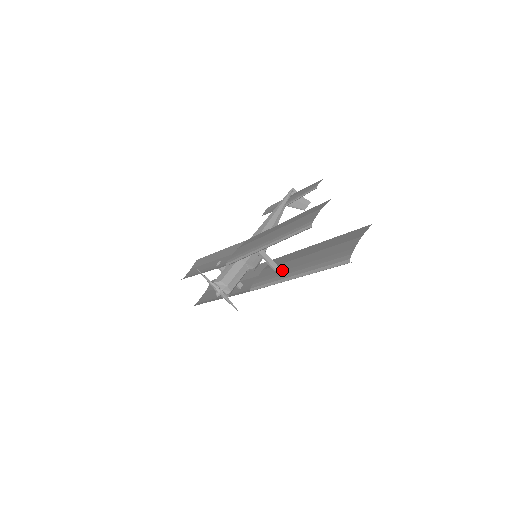
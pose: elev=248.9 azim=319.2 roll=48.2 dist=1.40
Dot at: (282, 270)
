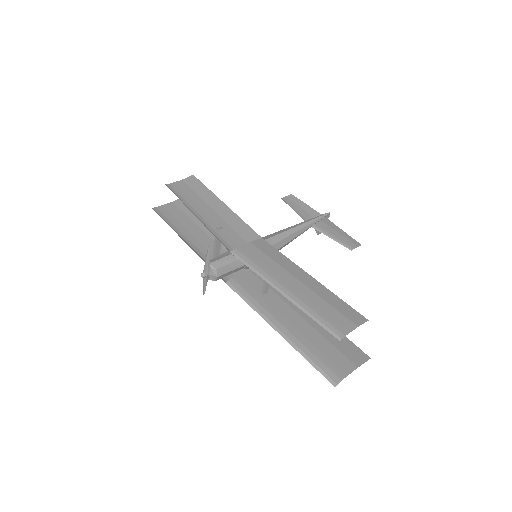
Dot at: (270, 303)
